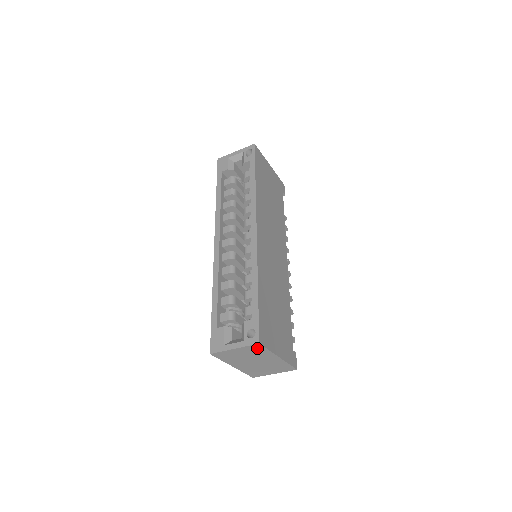
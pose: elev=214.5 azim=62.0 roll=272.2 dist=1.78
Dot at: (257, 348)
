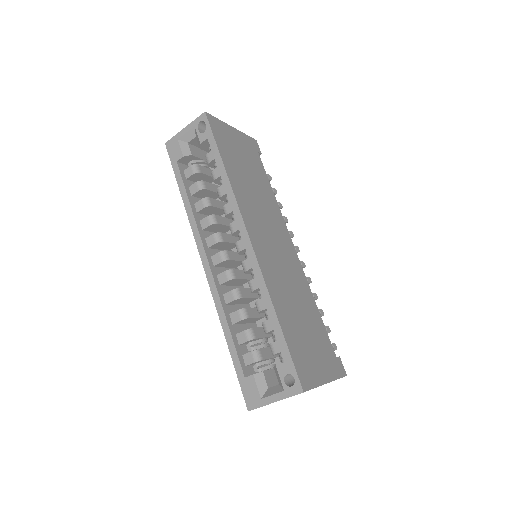
Dot at: occluded
